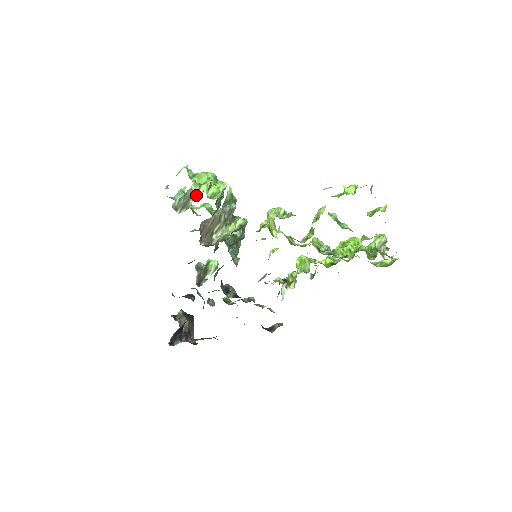
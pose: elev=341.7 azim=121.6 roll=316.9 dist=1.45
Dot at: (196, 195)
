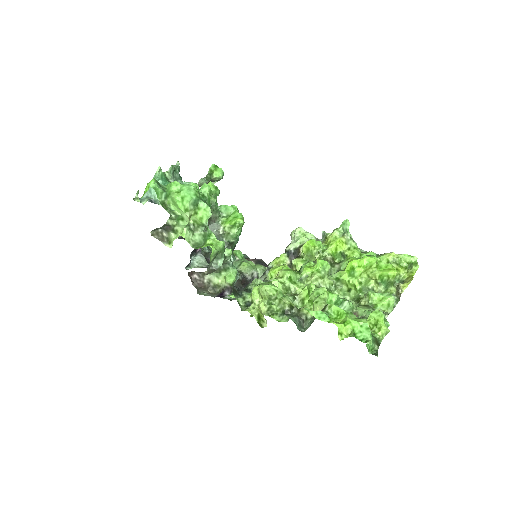
Dot at: (175, 230)
